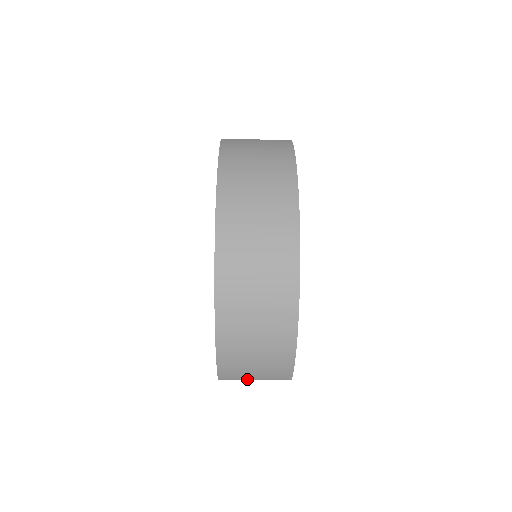
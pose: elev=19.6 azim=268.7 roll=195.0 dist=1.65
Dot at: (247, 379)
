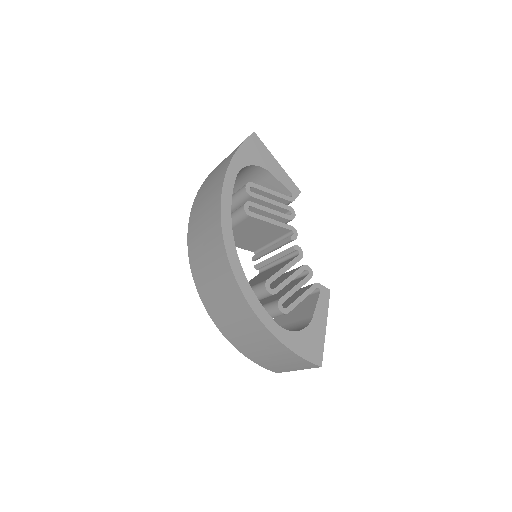
Dot at: (292, 370)
